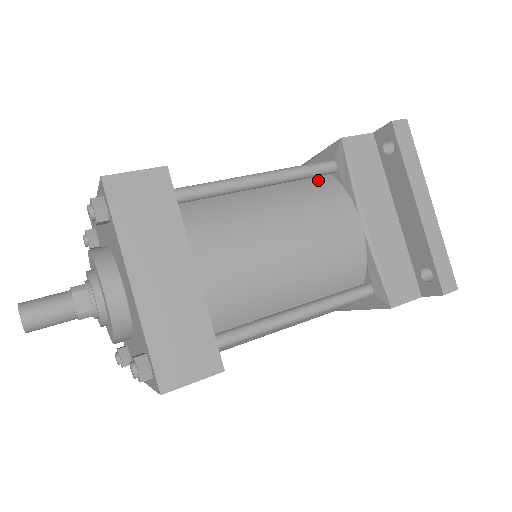
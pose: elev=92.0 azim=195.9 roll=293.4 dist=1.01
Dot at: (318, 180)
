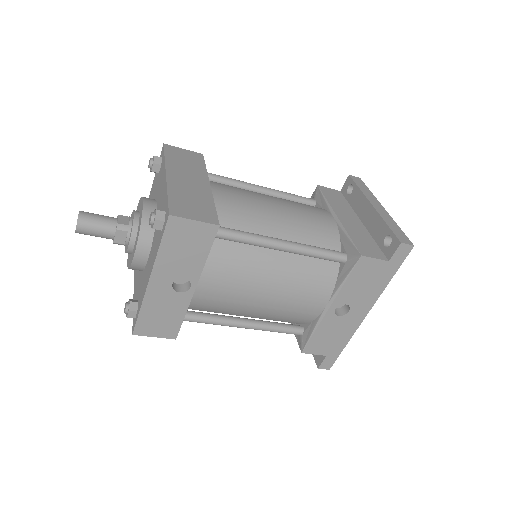
Dot at: occluded
